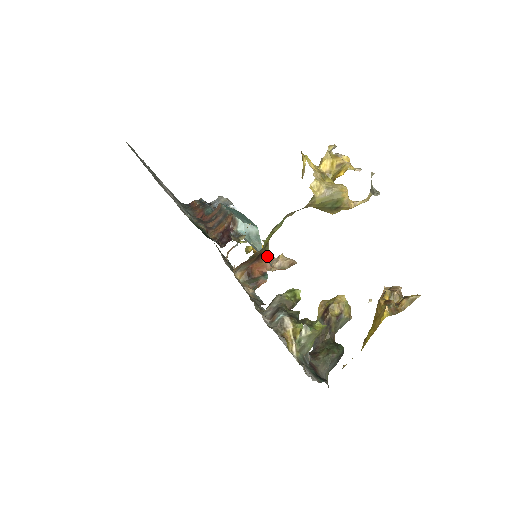
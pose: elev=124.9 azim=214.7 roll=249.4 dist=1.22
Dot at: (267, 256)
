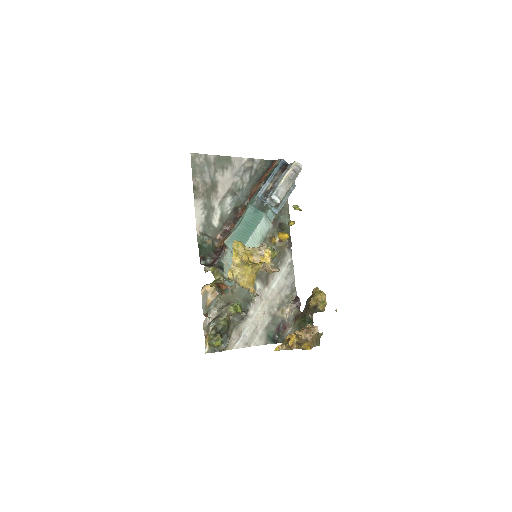
Dot at: (274, 251)
